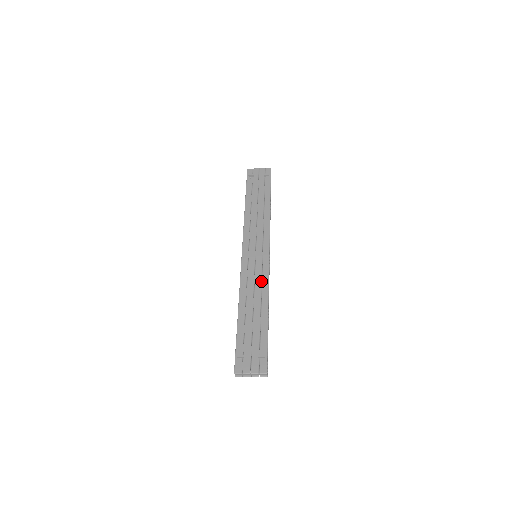
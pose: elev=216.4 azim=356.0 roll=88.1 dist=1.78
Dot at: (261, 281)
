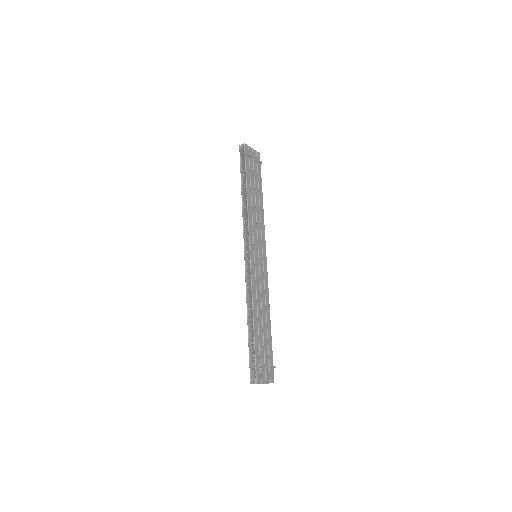
Dot at: (264, 287)
